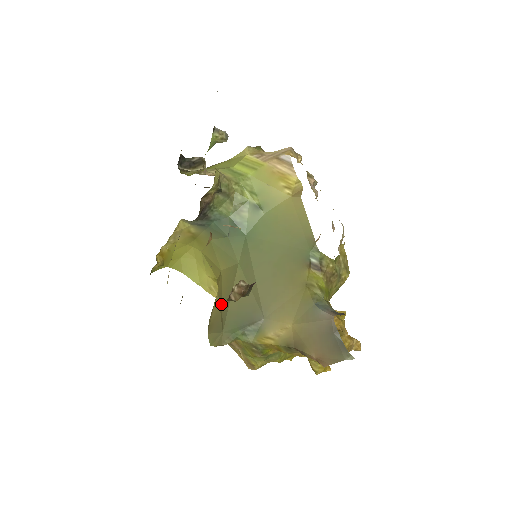
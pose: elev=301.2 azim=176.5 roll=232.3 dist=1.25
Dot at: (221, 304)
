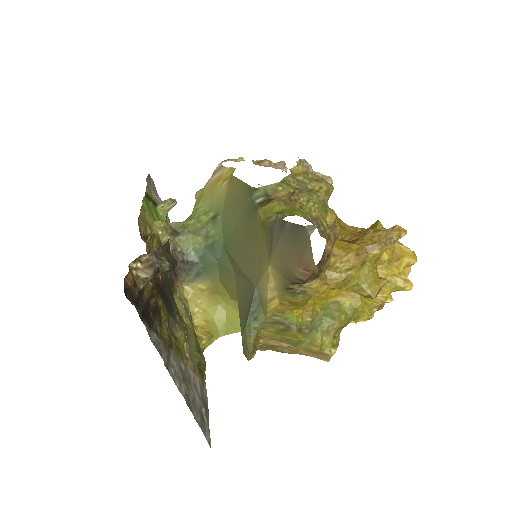
Dot at: occluded
